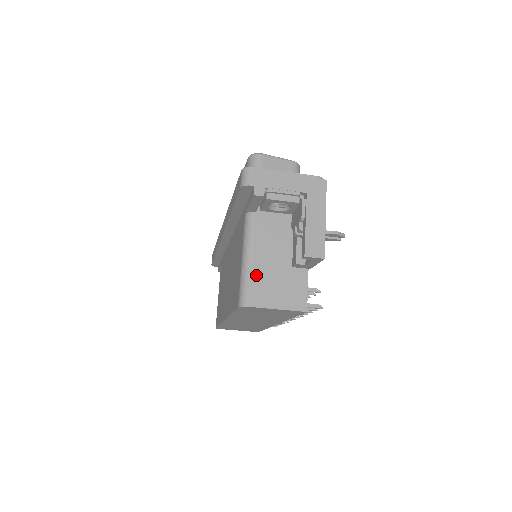
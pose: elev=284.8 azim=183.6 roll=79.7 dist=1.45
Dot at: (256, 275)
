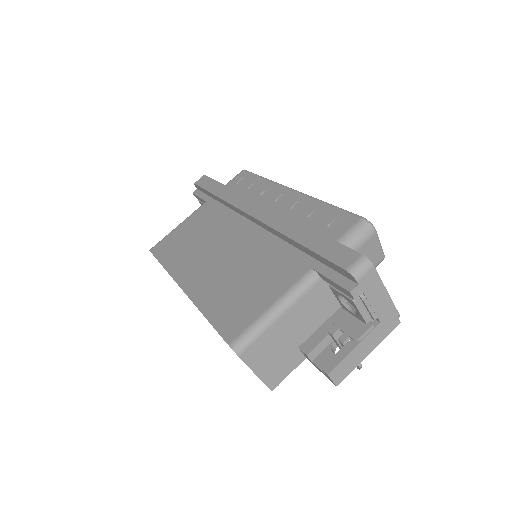
Dot at: (270, 334)
